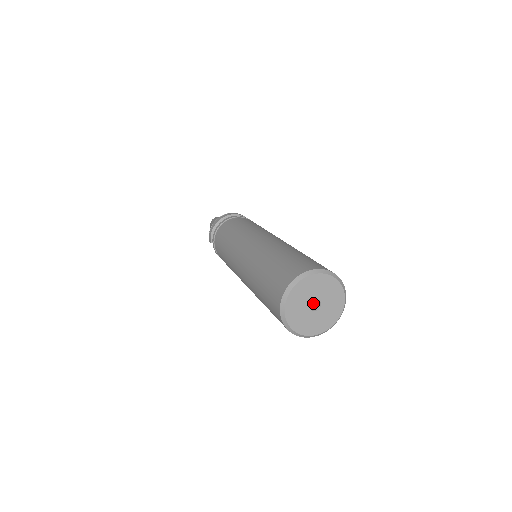
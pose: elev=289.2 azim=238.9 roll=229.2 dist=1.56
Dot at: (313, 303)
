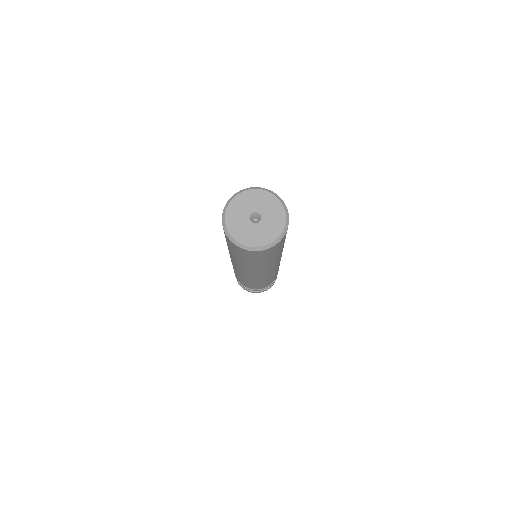
Dot at: occluded
